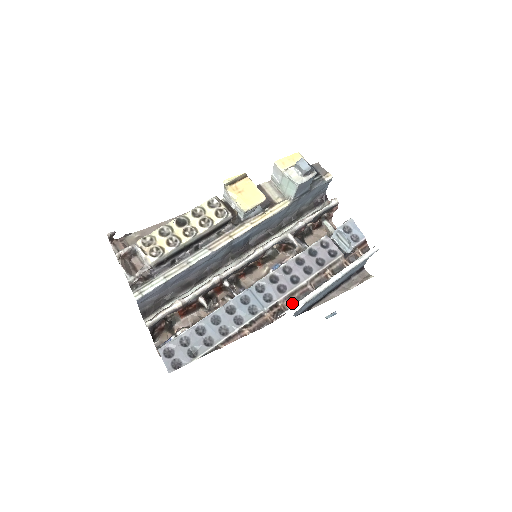
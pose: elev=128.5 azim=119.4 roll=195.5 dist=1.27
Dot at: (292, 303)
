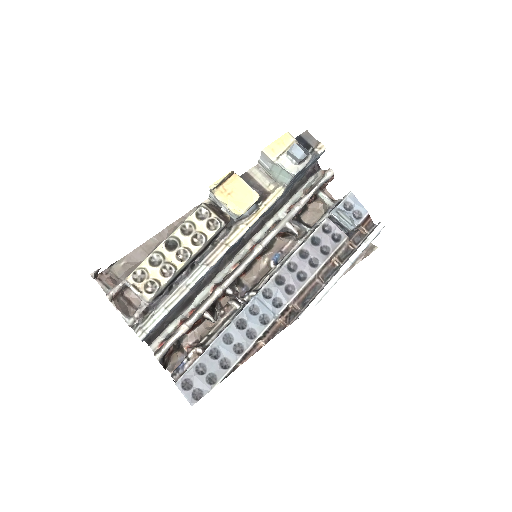
Dot at: (302, 302)
